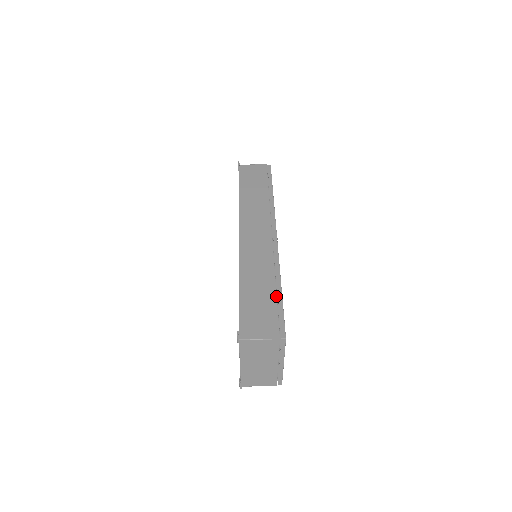
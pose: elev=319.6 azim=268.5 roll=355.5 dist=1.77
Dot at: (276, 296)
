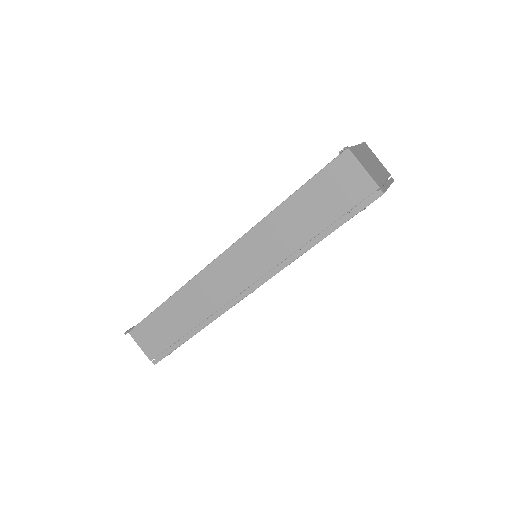
Dot at: (180, 338)
